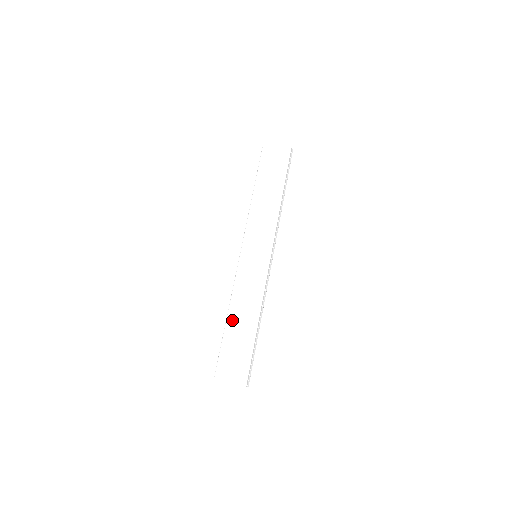
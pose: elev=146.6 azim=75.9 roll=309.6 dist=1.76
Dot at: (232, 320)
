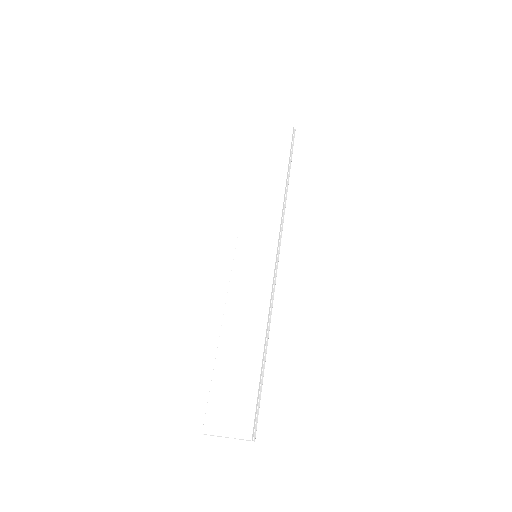
Dot at: (226, 343)
